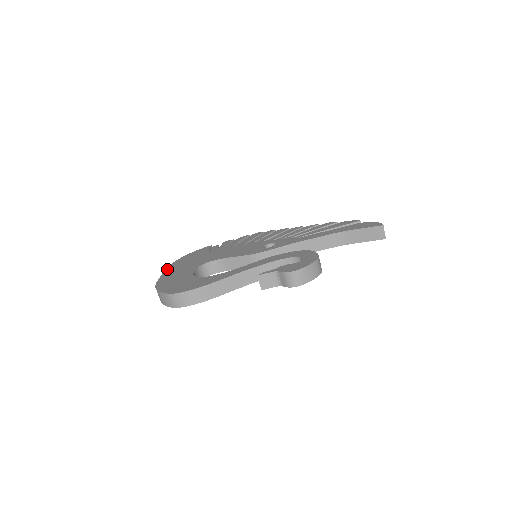
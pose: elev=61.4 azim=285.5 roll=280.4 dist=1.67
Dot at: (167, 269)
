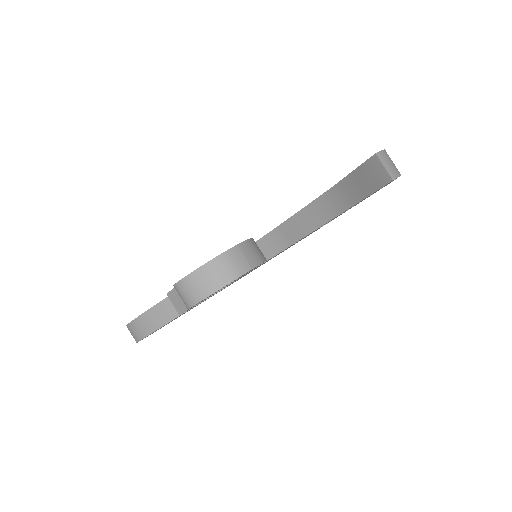
Dot at: occluded
